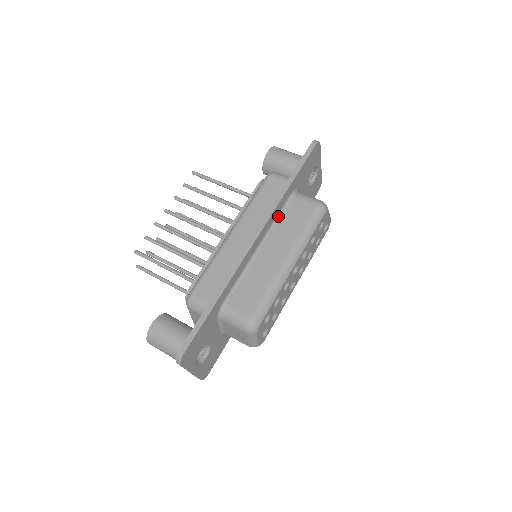
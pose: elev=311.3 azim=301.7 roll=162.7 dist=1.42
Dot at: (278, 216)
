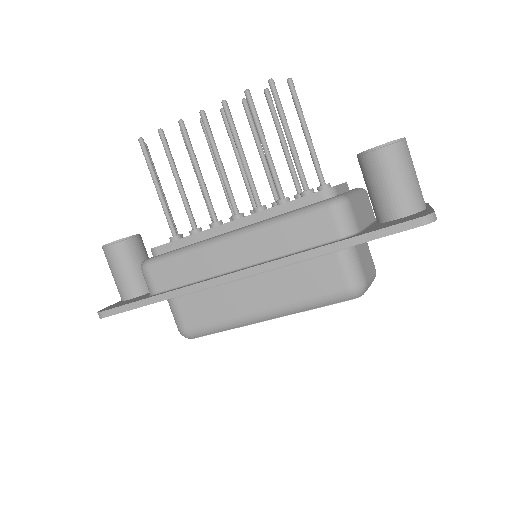
Dot at: occluded
